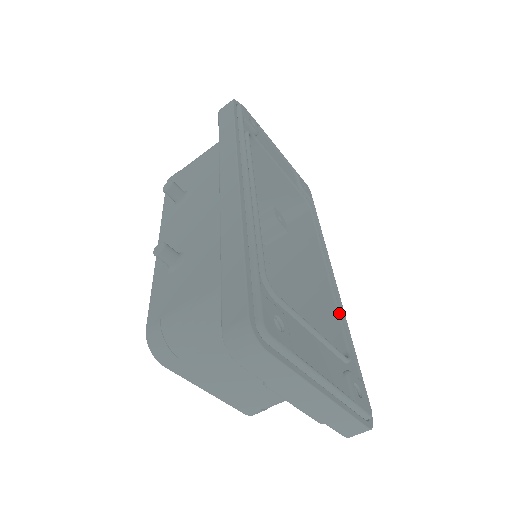
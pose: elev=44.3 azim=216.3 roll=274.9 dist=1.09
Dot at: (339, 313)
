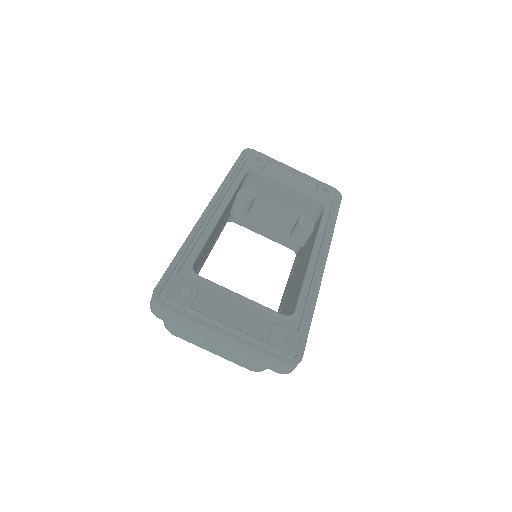
Dot at: (303, 285)
